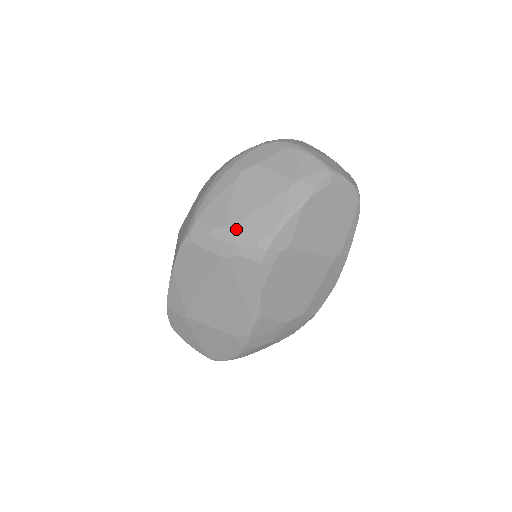
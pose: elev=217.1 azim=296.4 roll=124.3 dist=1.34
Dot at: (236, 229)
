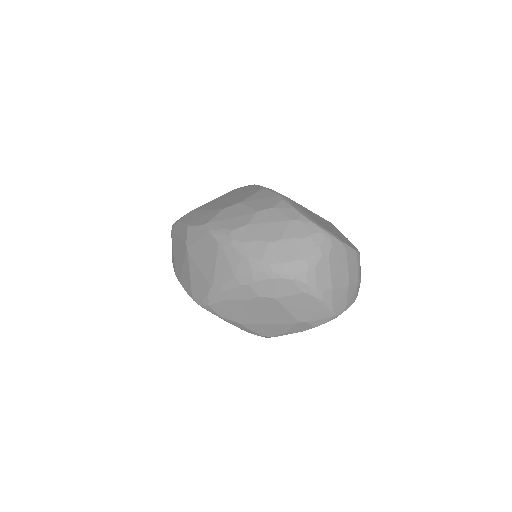
Dot at: (244, 326)
